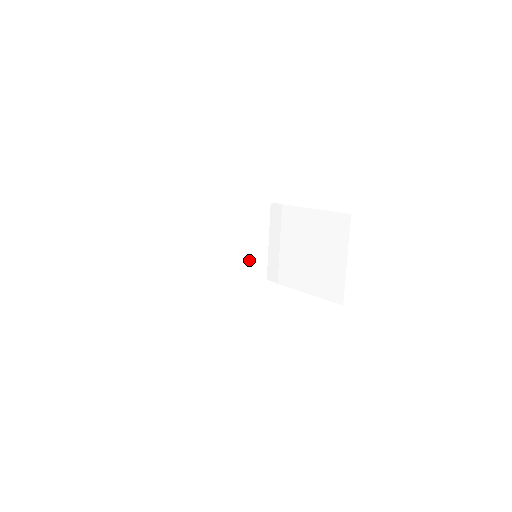
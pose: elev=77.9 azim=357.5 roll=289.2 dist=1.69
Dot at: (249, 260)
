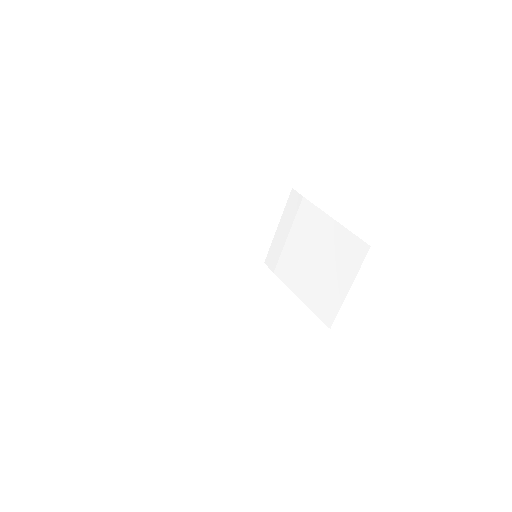
Dot at: (251, 241)
